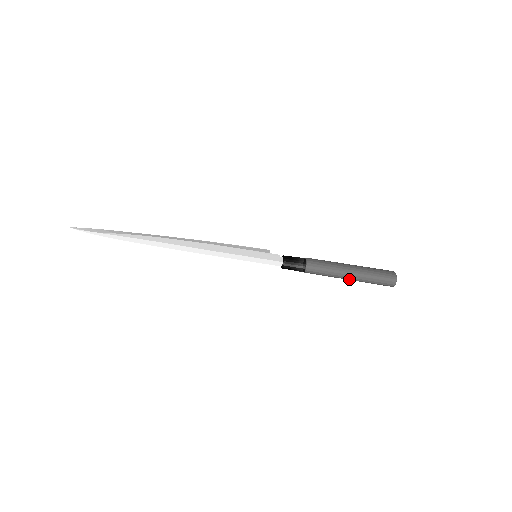
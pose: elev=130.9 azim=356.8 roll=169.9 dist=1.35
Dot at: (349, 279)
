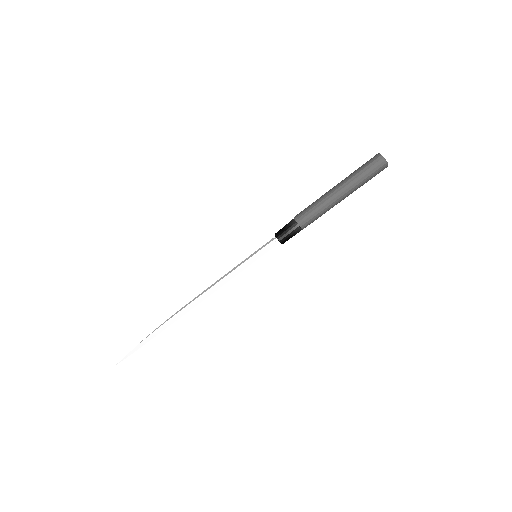
Dot at: (342, 196)
